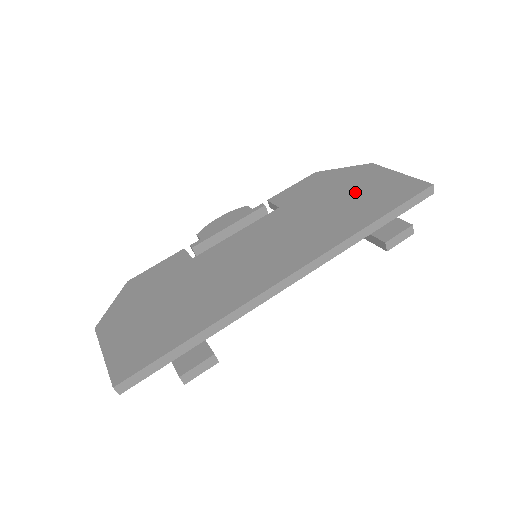
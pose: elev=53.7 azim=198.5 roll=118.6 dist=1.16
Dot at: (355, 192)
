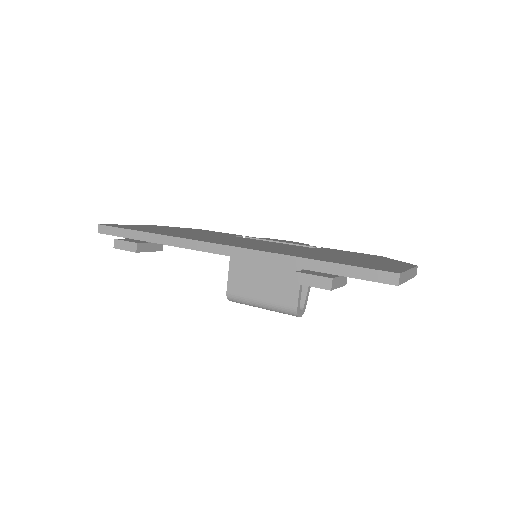
Dot at: (358, 259)
